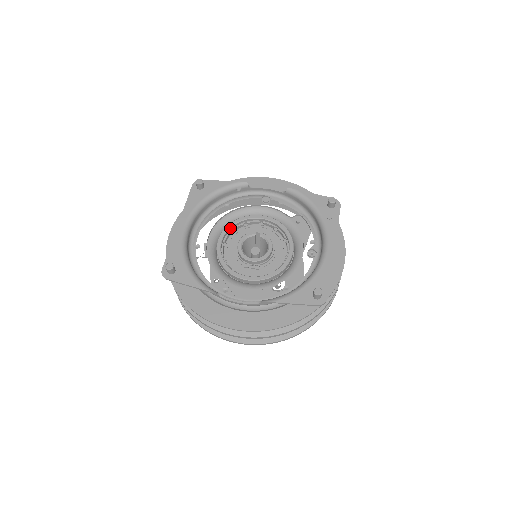
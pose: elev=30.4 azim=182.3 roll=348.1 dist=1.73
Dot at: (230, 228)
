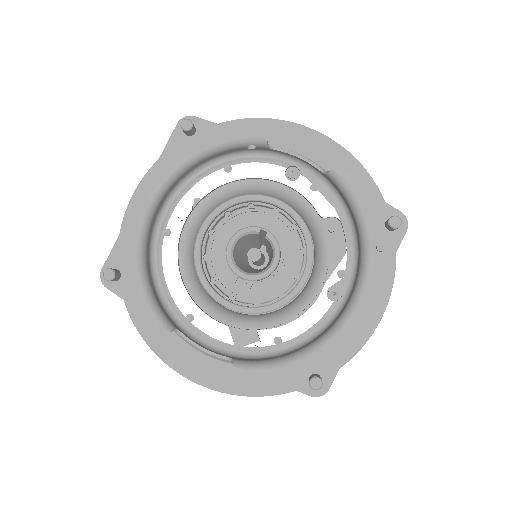
Dot at: (224, 209)
